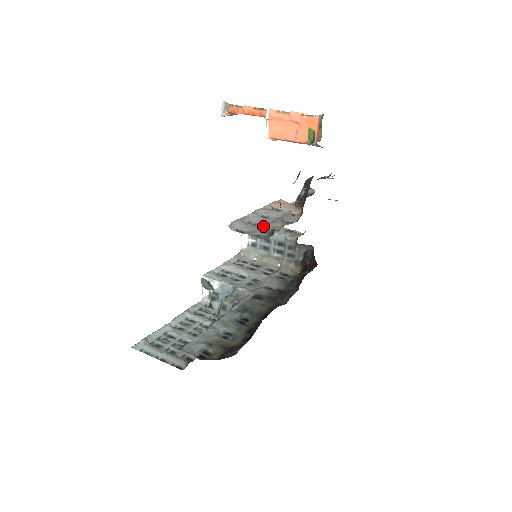
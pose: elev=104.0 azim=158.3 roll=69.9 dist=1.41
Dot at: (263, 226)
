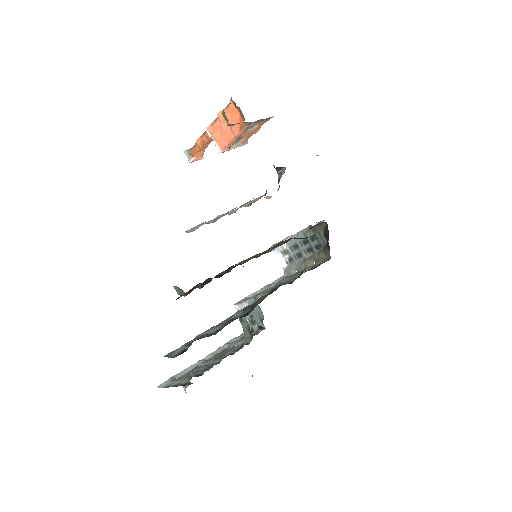
Dot at: occluded
